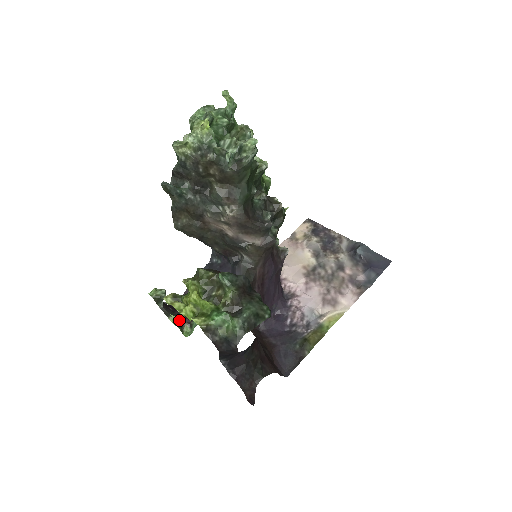
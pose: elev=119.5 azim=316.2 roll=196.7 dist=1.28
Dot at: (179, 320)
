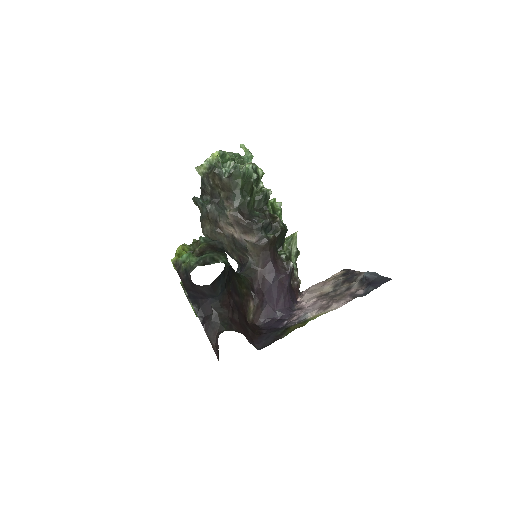
Dot at: occluded
